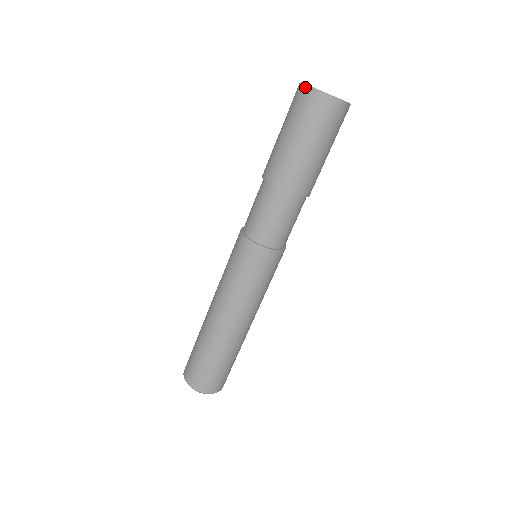
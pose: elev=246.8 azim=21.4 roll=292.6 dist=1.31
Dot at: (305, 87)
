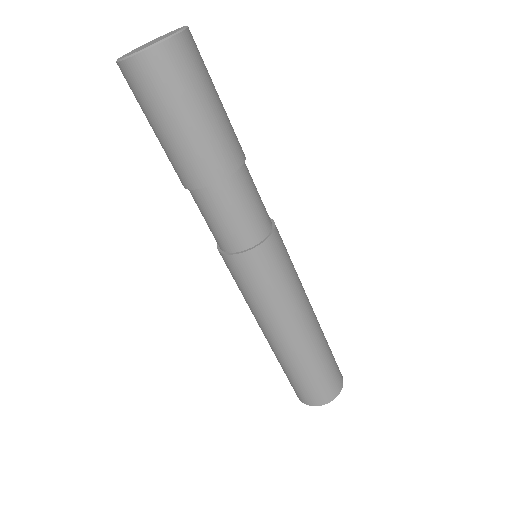
Dot at: (123, 63)
